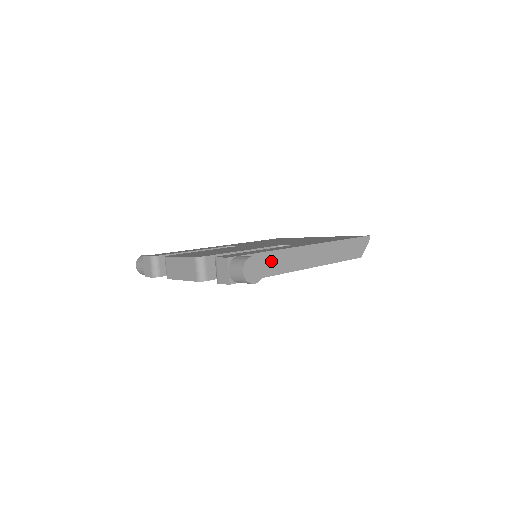
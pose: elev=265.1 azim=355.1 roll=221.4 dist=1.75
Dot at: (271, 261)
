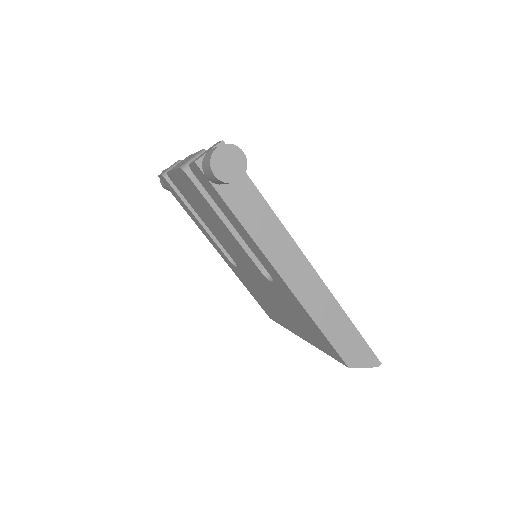
Dot at: (257, 211)
